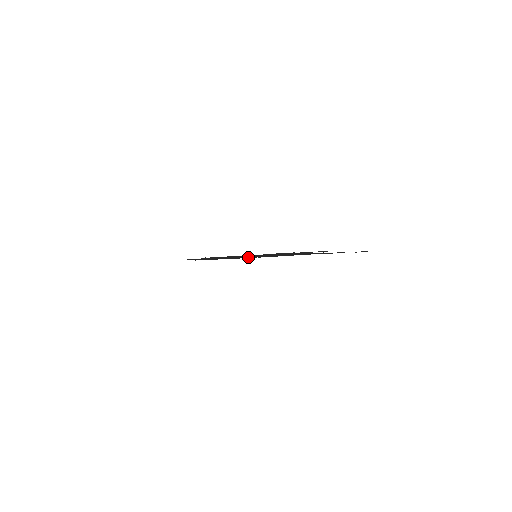
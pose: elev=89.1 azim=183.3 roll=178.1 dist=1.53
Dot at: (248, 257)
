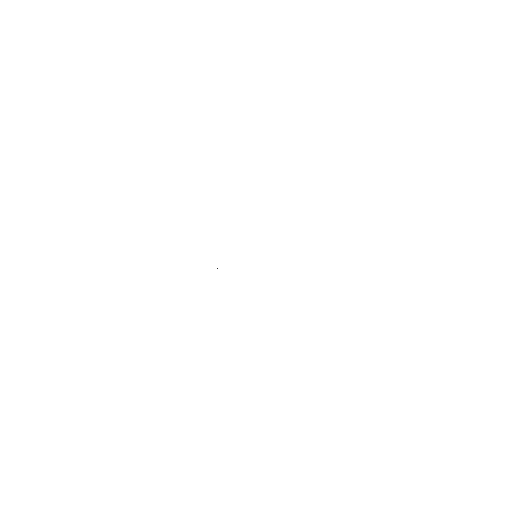
Dot at: occluded
